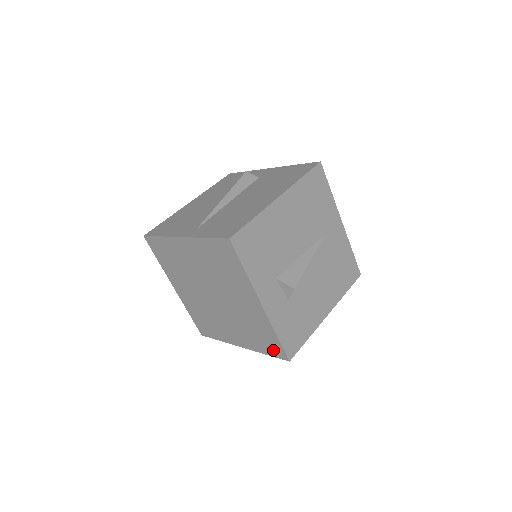
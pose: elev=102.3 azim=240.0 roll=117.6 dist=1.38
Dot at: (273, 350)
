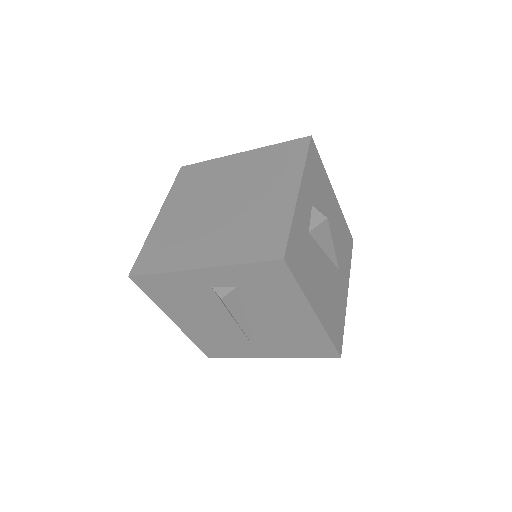
Dot at: (265, 250)
